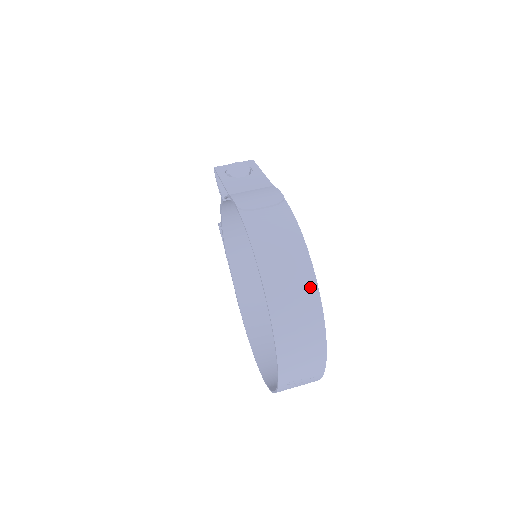
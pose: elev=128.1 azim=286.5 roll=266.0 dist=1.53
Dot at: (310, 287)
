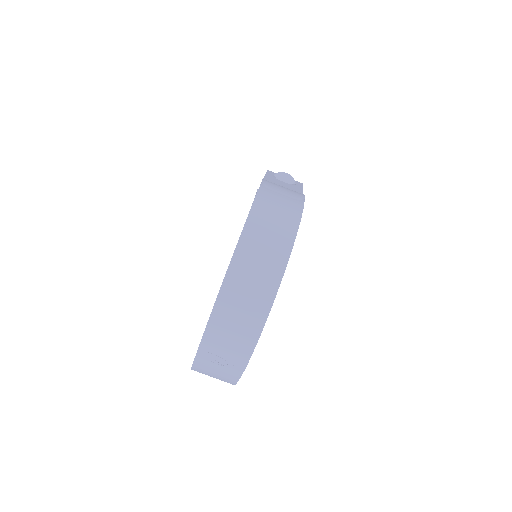
Dot at: (278, 265)
